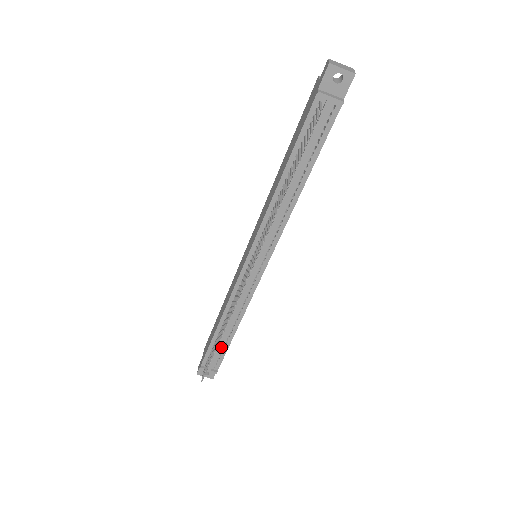
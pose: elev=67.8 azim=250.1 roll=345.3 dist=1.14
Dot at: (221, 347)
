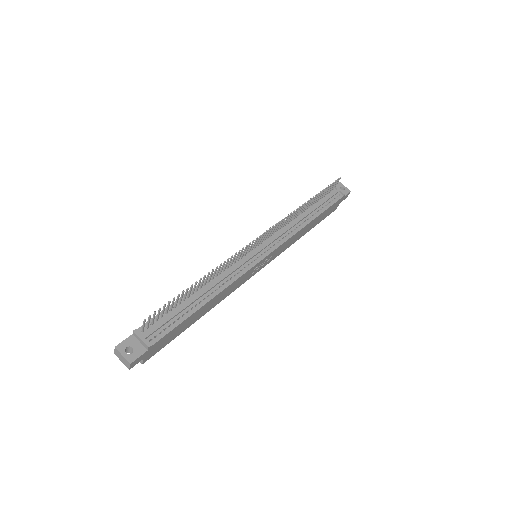
Dot at: (178, 315)
